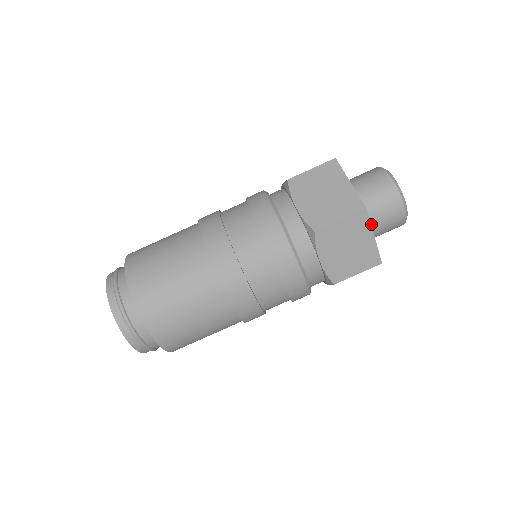
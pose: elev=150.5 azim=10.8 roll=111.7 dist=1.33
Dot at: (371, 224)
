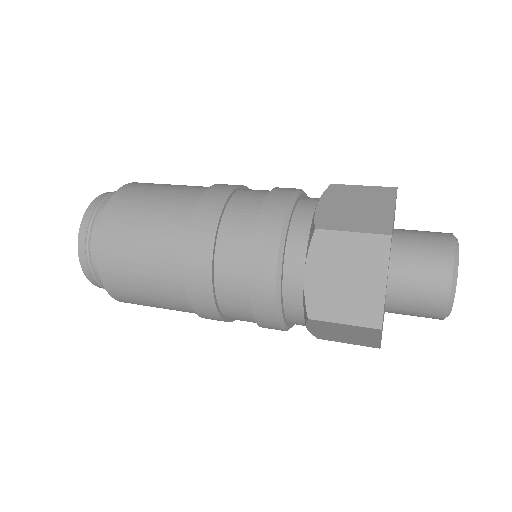
Dot at: (397, 279)
